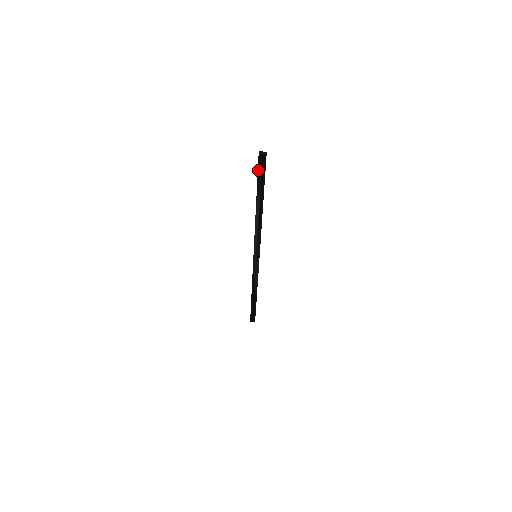
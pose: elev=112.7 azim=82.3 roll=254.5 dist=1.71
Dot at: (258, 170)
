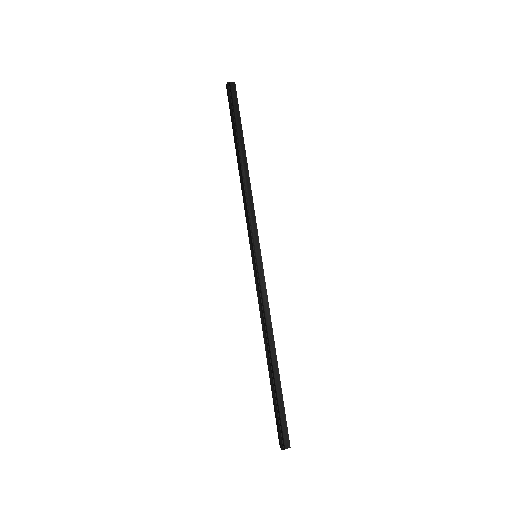
Dot at: (231, 101)
